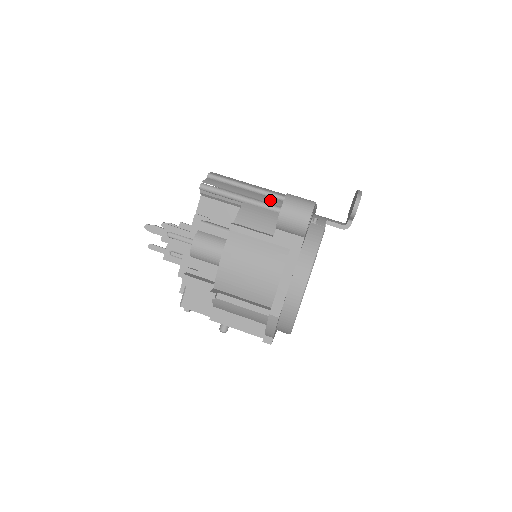
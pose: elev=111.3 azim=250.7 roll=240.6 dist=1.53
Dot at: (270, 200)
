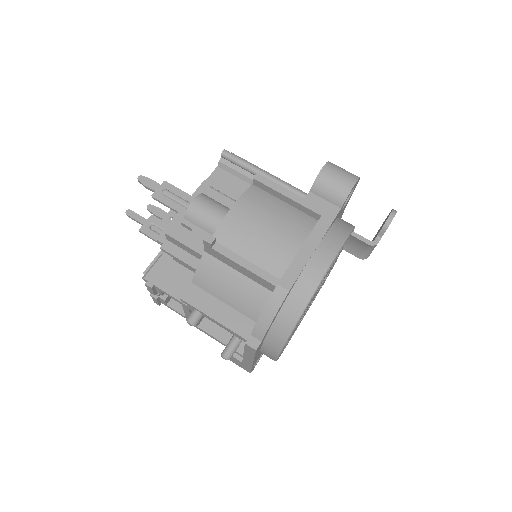
Dot at: occluded
